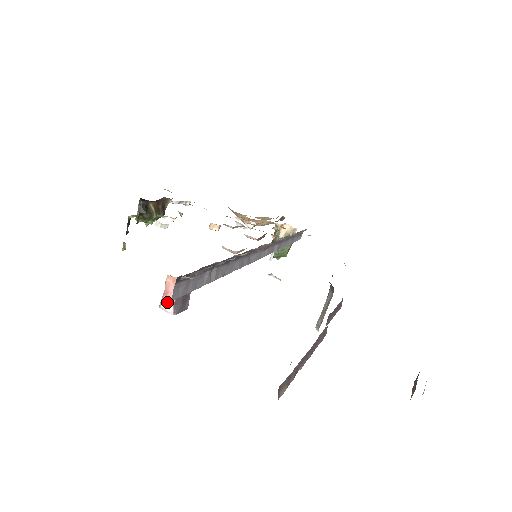
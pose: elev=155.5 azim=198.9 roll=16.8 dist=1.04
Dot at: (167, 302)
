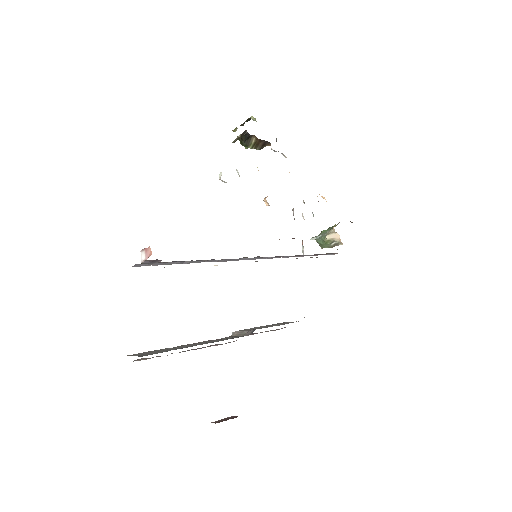
Dot at: (143, 255)
